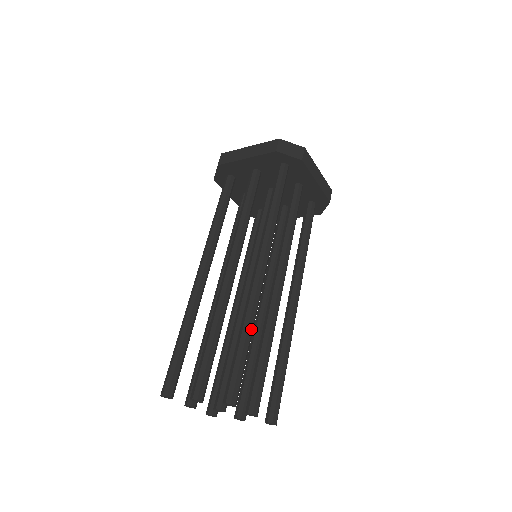
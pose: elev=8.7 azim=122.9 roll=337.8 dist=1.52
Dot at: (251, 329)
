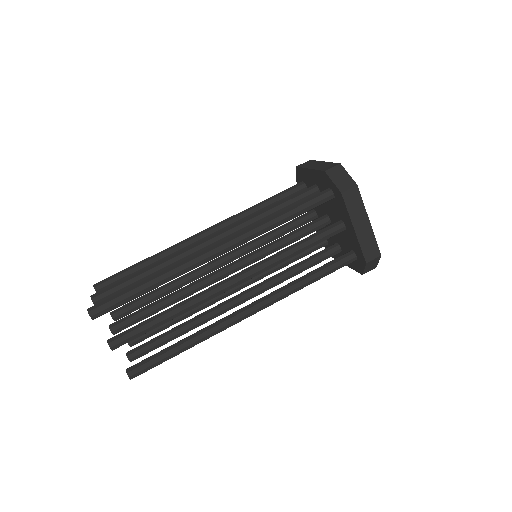
Dot at: (157, 282)
